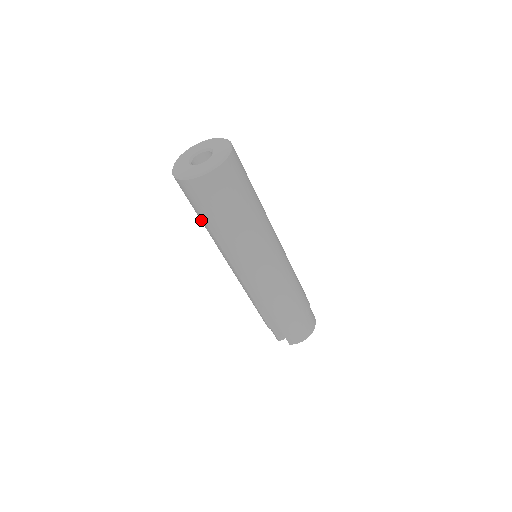
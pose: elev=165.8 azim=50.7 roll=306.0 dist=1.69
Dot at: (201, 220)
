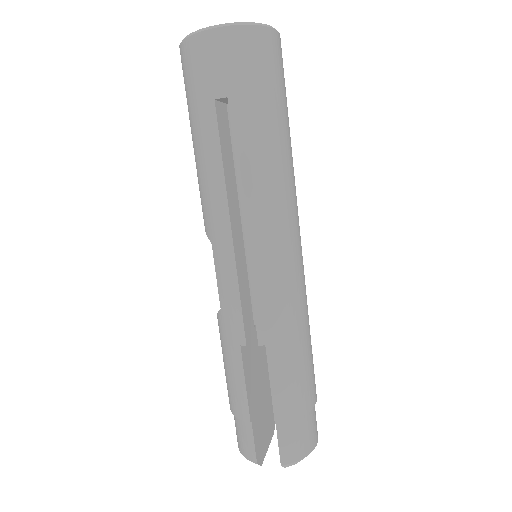
Dot at: (206, 133)
